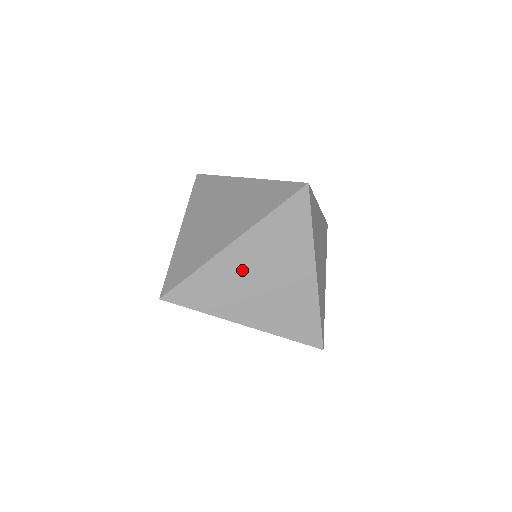
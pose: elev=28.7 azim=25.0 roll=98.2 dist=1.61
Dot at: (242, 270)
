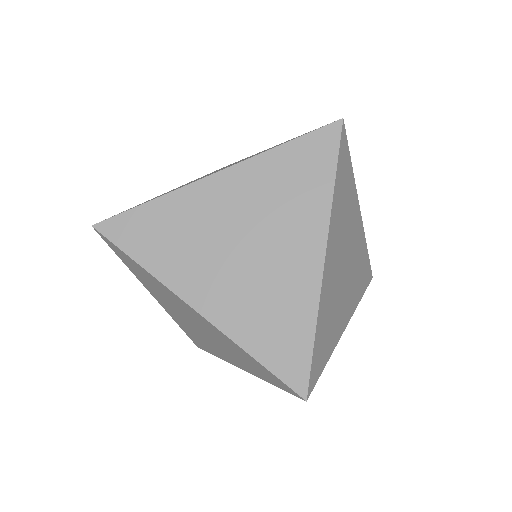
Dot at: (217, 218)
